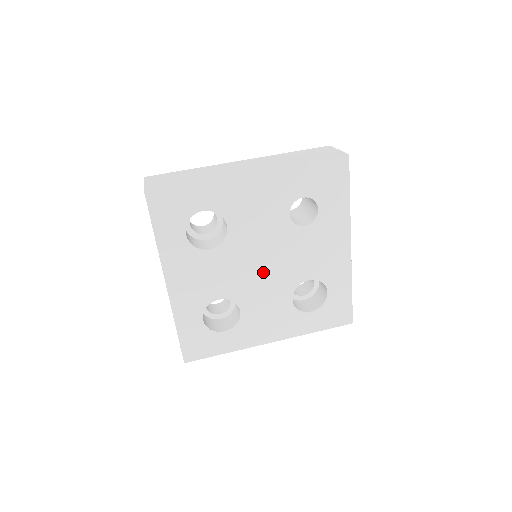
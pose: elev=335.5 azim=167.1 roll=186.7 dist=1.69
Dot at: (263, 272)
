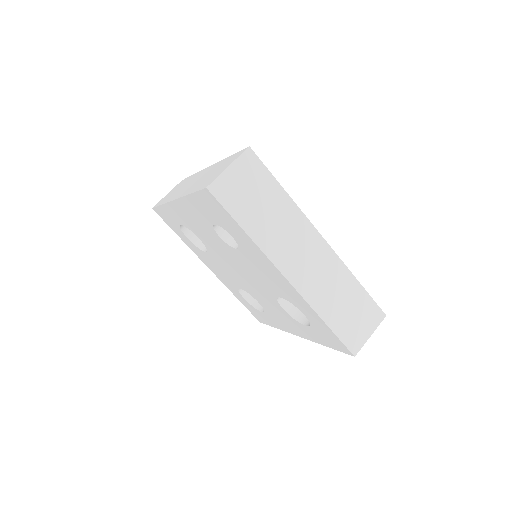
Dot at: (246, 278)
